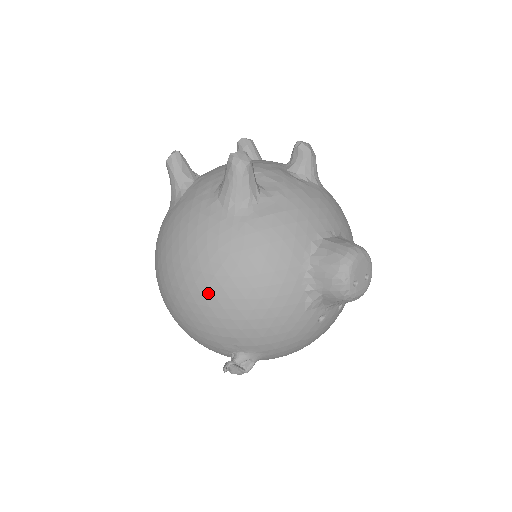
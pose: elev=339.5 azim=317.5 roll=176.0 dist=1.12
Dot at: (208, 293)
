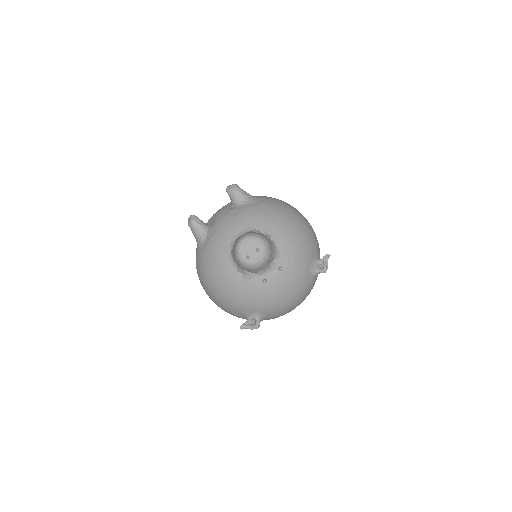
Dot at: (208, 292)
